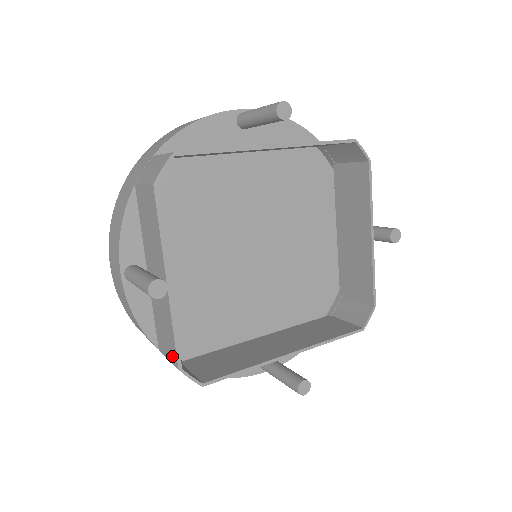
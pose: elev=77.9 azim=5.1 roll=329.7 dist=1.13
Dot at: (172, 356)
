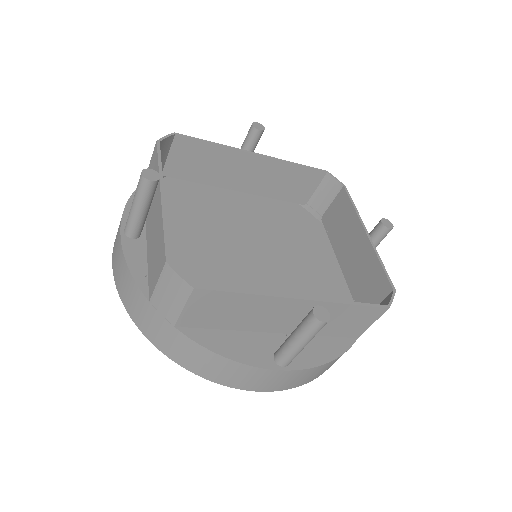
Dot at: (161, 263)
